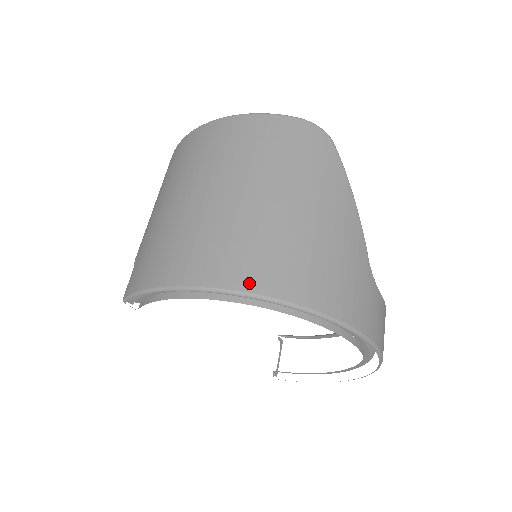
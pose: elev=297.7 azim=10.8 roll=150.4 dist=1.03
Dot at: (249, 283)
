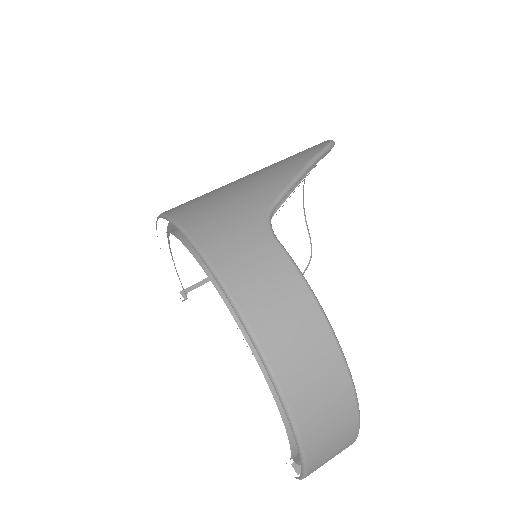
Dot at: occluded
